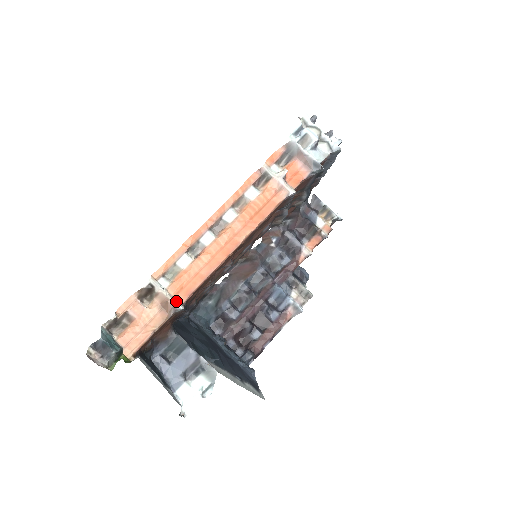
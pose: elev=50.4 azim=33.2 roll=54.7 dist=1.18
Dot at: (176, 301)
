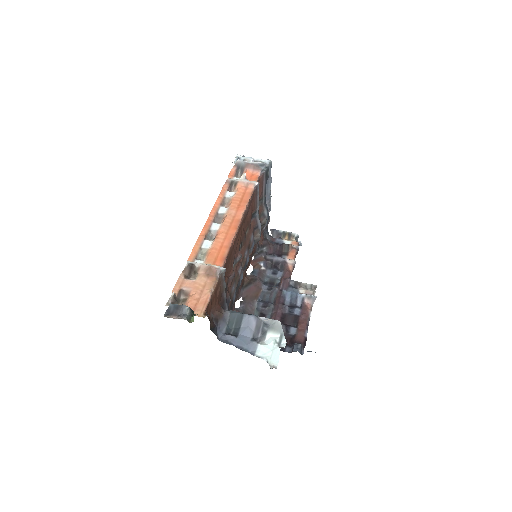
Dot at: (216, 266)
